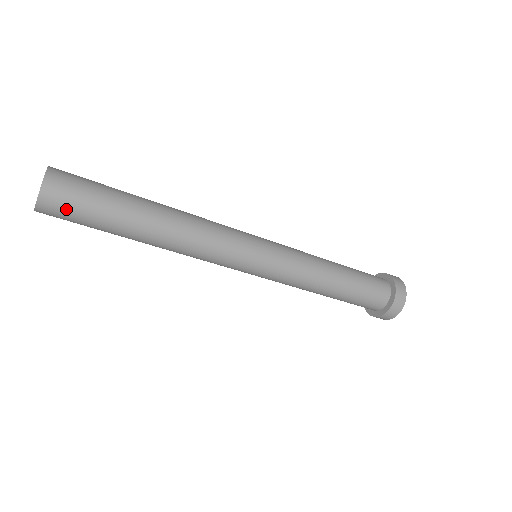
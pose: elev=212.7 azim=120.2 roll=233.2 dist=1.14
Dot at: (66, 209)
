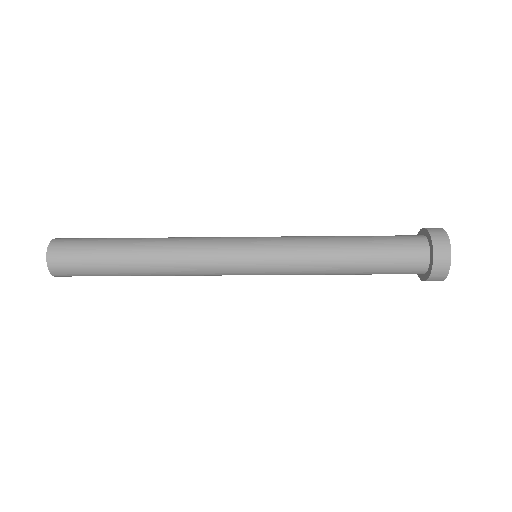
Dot at: (71, 270)
